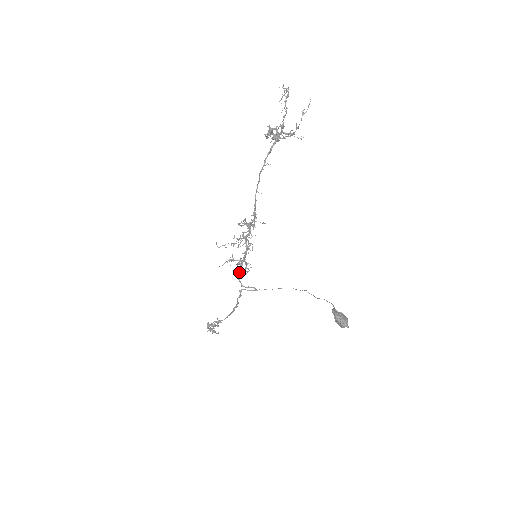
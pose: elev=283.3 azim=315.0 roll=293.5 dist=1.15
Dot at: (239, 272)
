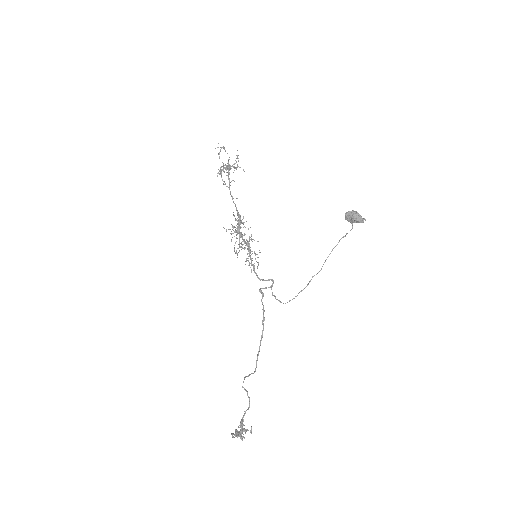
Dot at: (251, 265)
